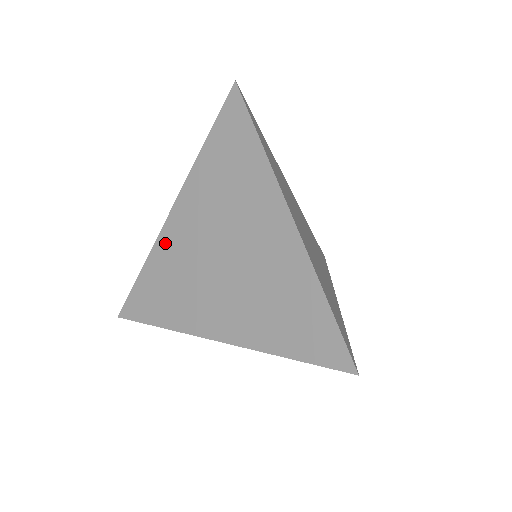
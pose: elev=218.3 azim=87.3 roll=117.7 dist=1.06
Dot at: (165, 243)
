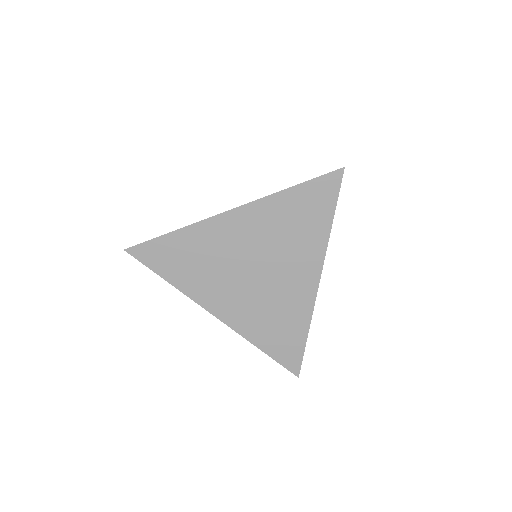
Dot at: (210, 229)
